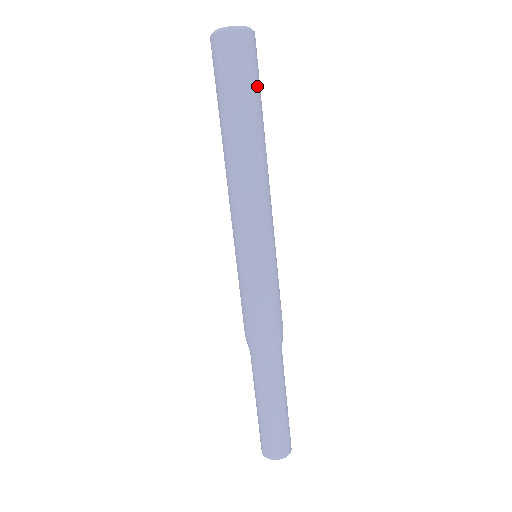
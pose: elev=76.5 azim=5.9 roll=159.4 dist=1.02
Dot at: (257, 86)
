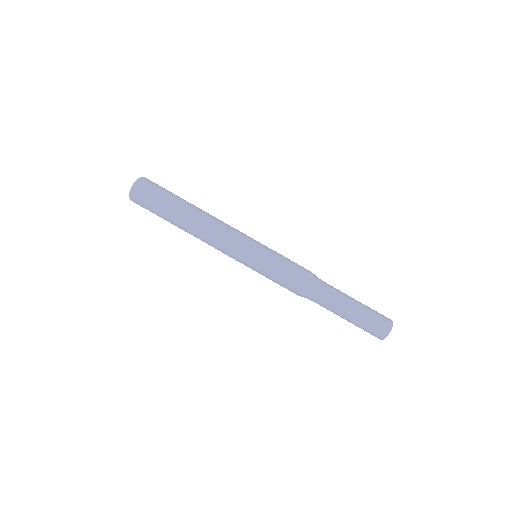
Dot at: (170, 192)
